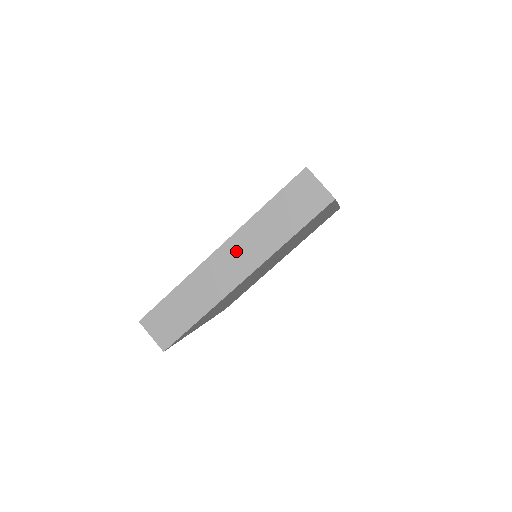
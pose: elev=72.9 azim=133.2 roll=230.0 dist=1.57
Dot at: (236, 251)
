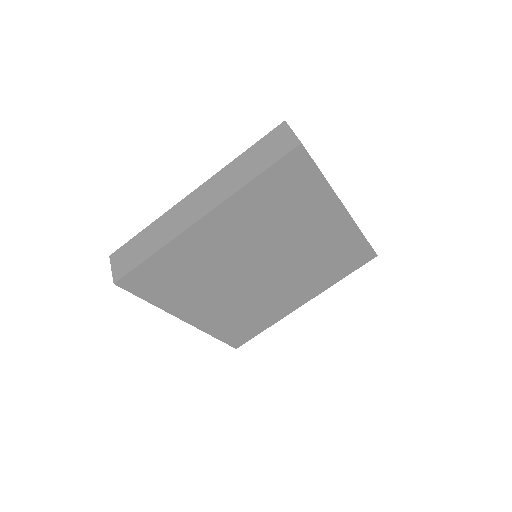
Dot at: (205, 193)
